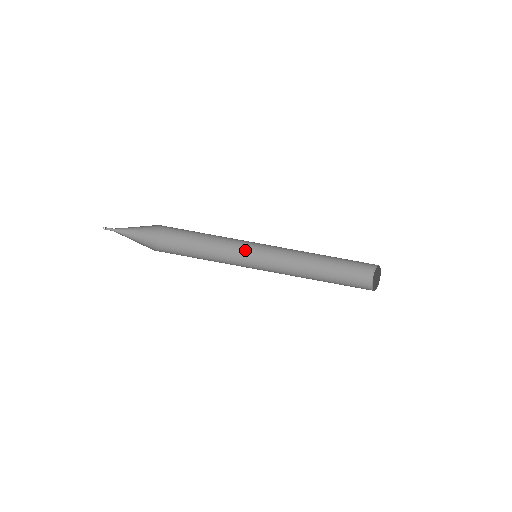
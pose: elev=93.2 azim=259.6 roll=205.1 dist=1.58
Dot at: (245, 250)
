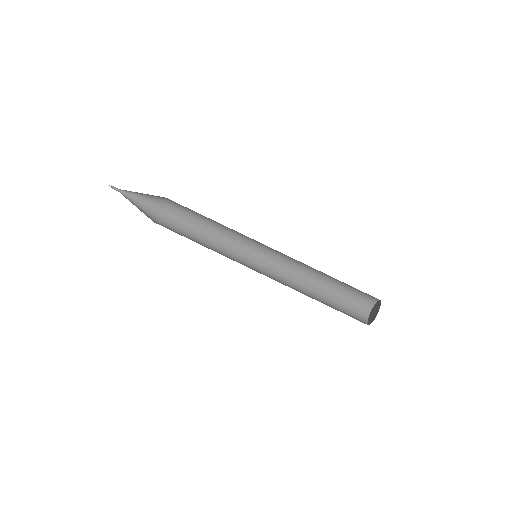
Dot at: (249, 241)
